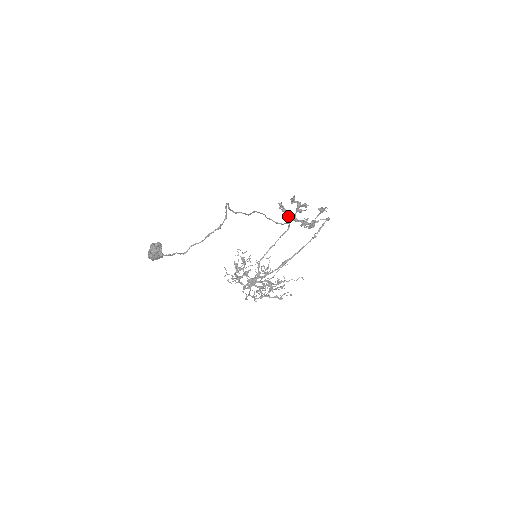
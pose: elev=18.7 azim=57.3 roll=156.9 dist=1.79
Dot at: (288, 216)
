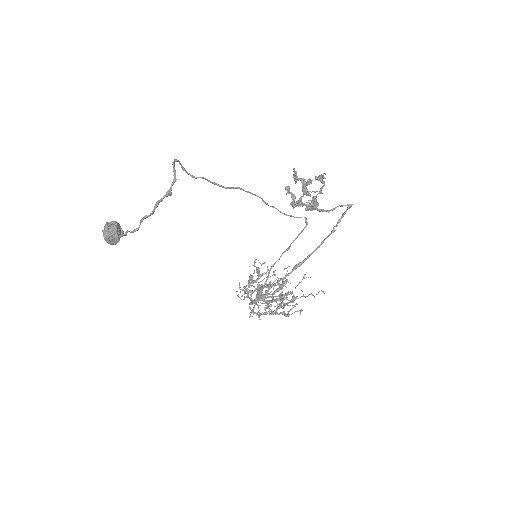
Dot at: occluded
